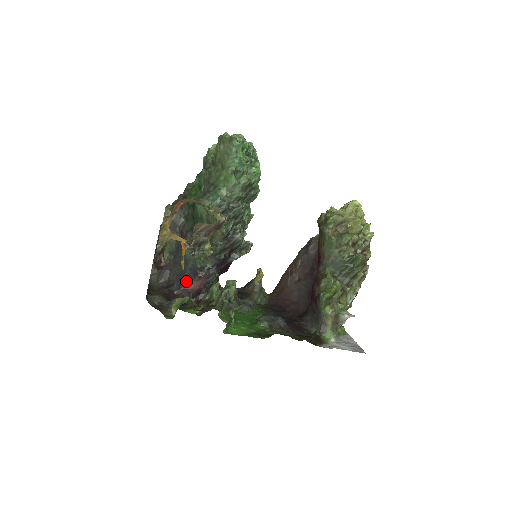
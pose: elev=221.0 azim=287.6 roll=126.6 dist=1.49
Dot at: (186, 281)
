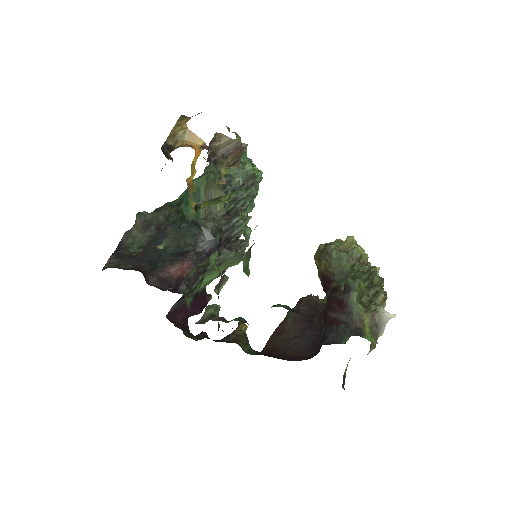
Dot at: (163, 264)
